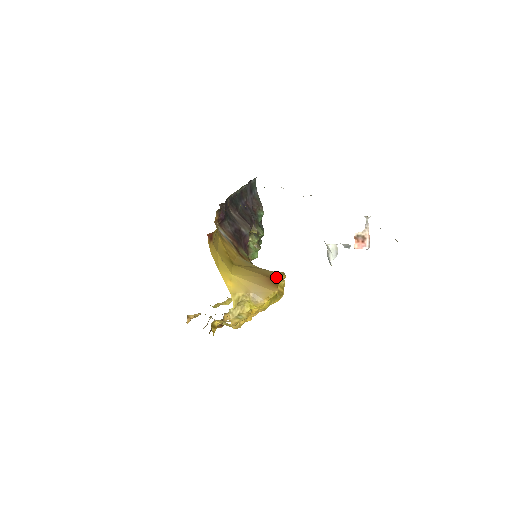
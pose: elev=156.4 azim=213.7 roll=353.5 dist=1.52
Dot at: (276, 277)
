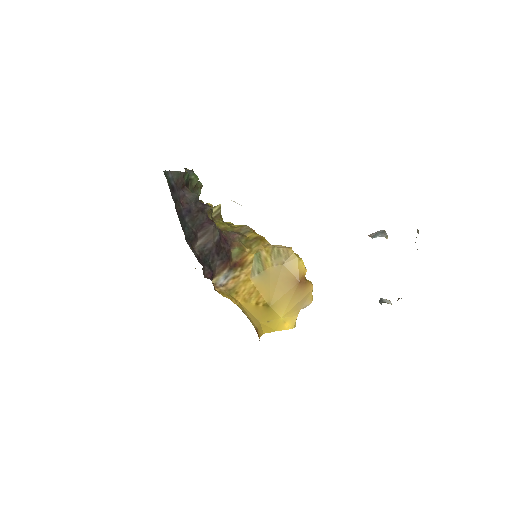
Dot at: (302, 276)
